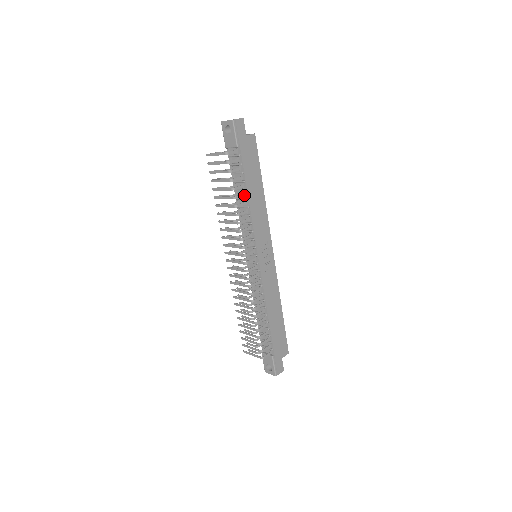
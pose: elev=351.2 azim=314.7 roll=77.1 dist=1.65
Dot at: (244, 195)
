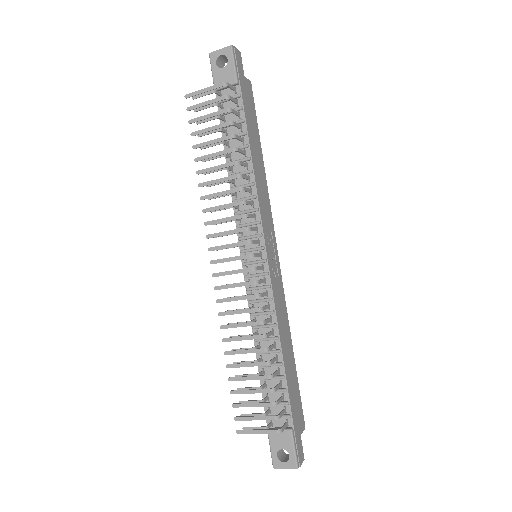
Dot at: (245, 153)
